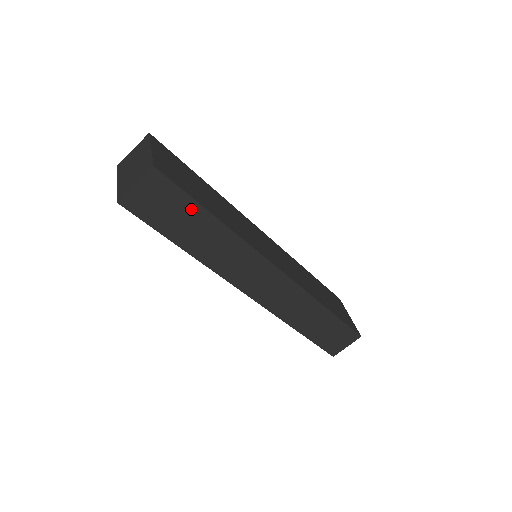
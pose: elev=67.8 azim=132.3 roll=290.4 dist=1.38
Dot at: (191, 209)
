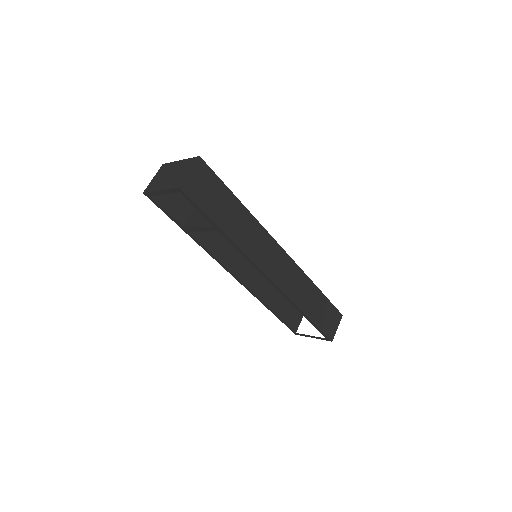
Dot at: (225, 194)
